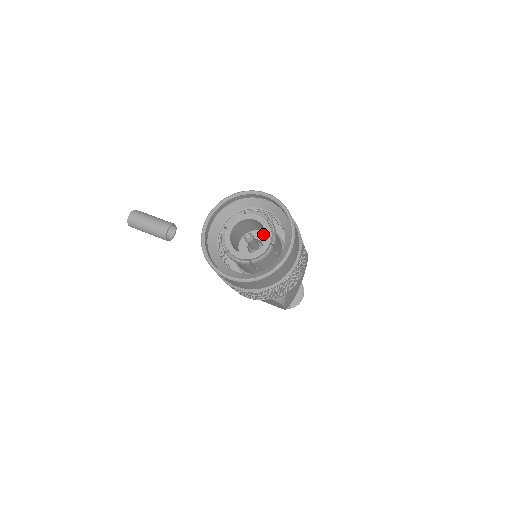
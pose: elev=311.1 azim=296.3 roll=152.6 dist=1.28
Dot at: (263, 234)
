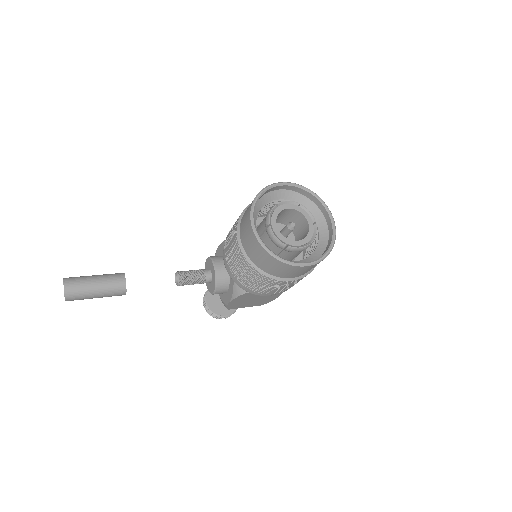
Dot at: (279, 225)
